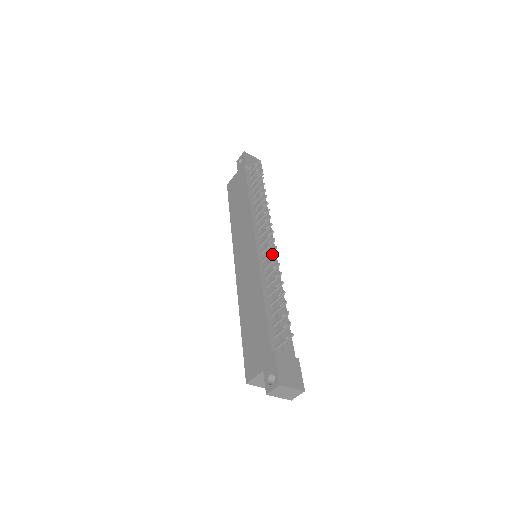
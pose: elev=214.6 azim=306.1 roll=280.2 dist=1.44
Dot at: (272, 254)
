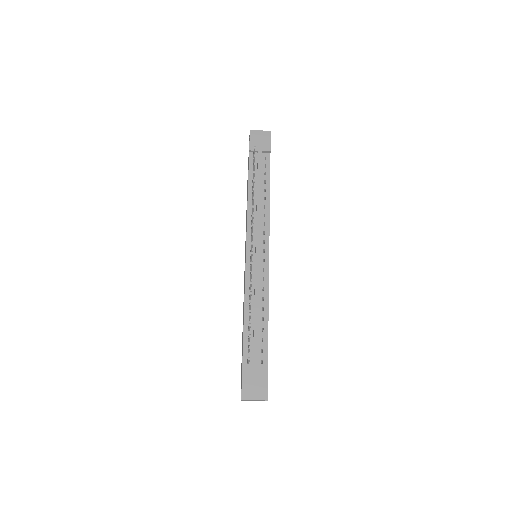
Dot at: (264, 257)
